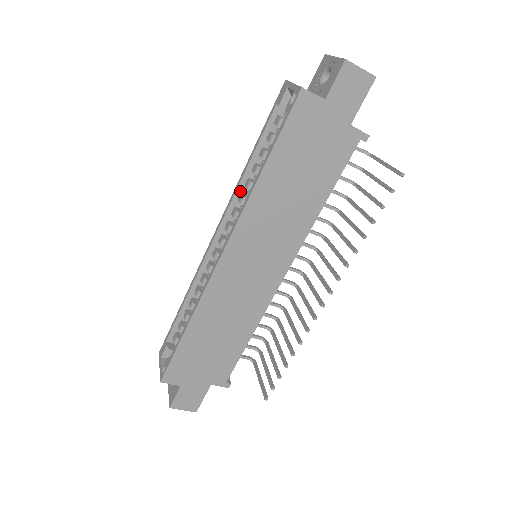
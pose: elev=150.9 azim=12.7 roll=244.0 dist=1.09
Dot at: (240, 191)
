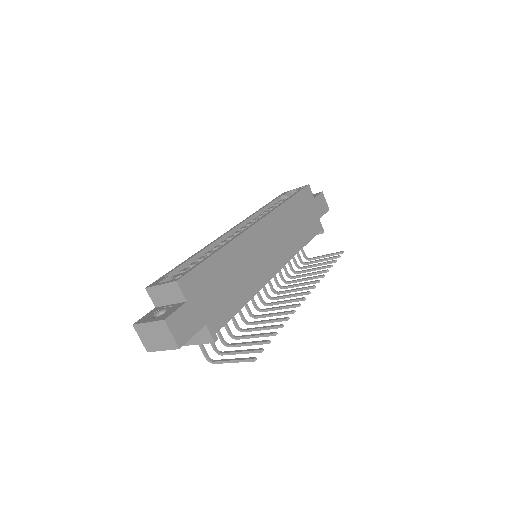
Dot at: (254, 218)
